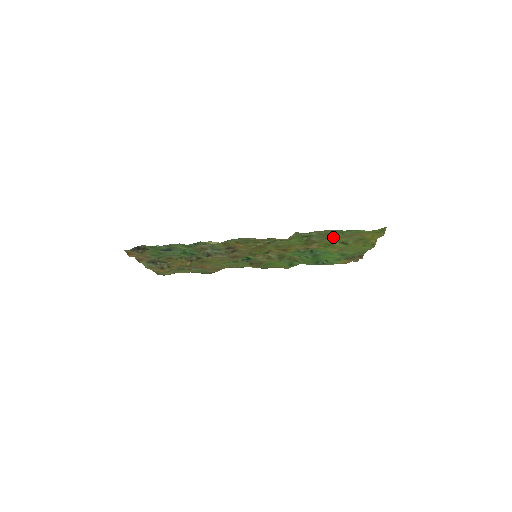
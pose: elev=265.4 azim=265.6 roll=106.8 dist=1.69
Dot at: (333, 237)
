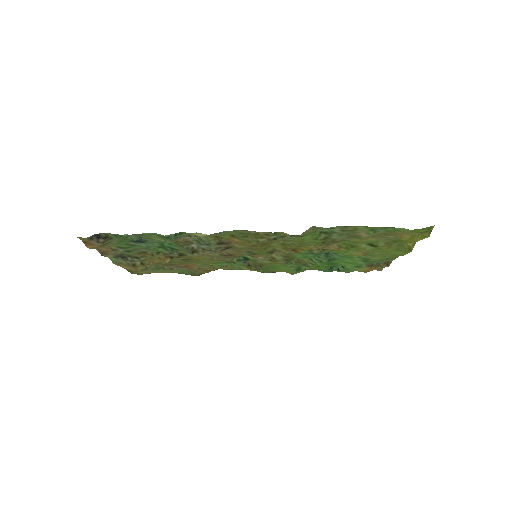
Dot at: (360, 236)
